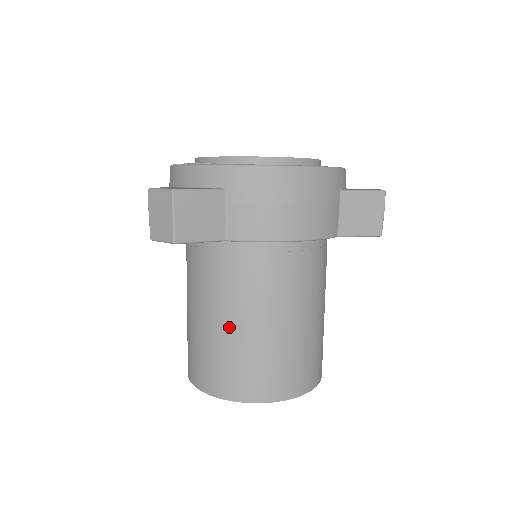
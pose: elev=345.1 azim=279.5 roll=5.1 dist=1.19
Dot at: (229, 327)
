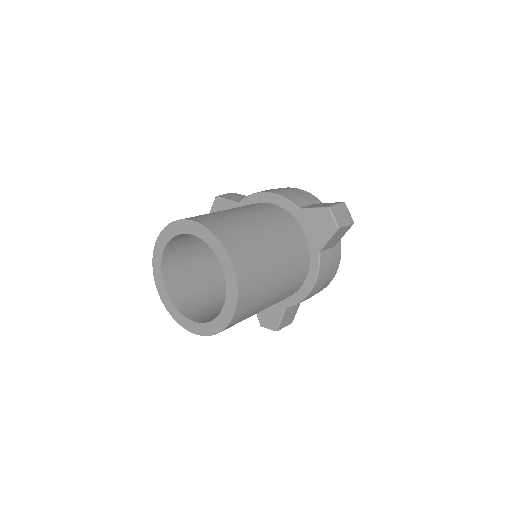
Dot at: occluded
